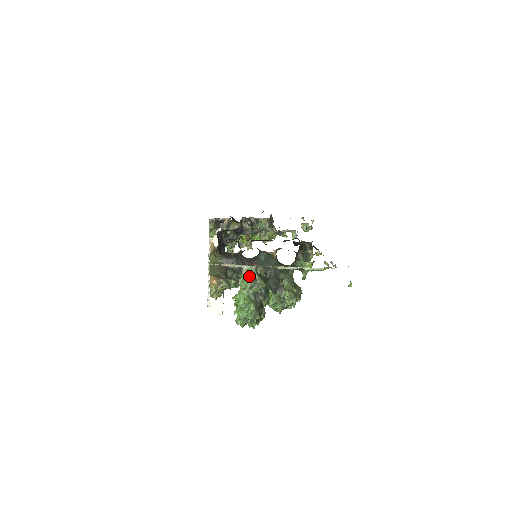
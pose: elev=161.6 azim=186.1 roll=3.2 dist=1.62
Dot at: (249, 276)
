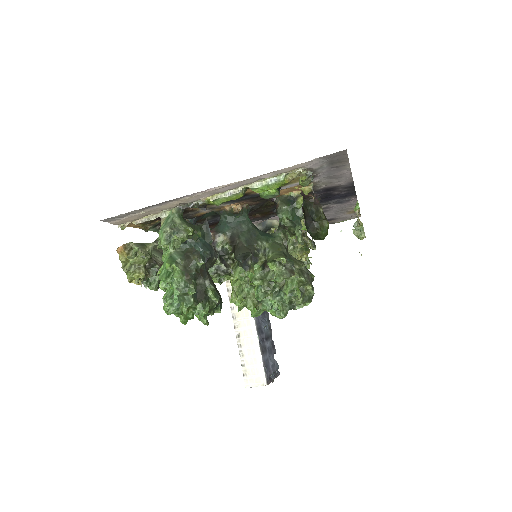
Dot at: (165, 223)
